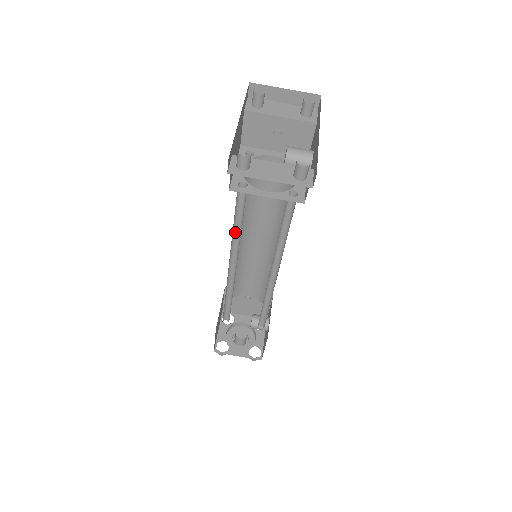
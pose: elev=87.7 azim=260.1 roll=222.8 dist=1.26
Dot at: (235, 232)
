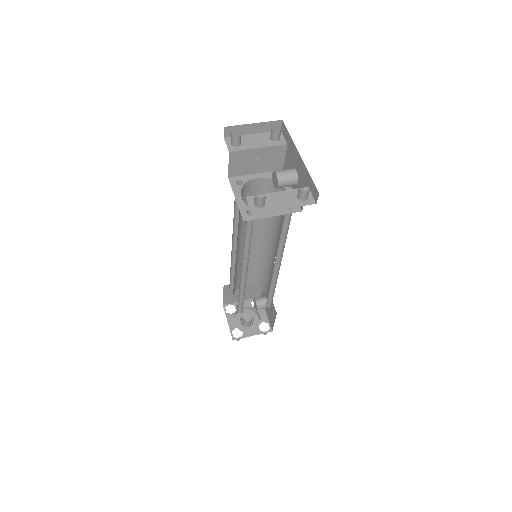
Dot at: (244, 247)
